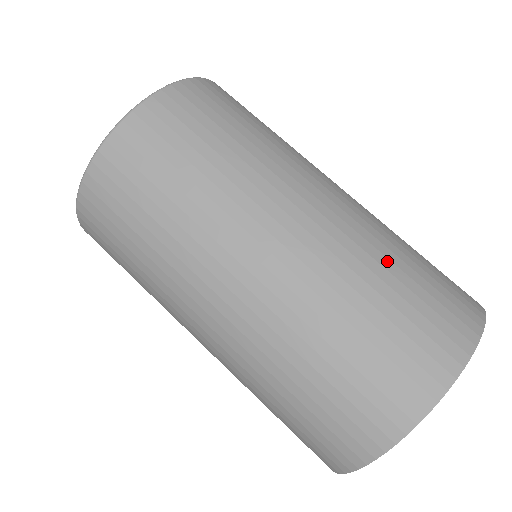
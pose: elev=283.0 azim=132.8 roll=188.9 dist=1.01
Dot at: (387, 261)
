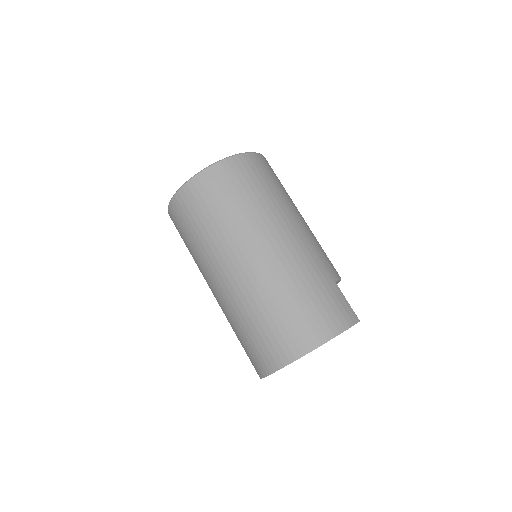
Dot at: (288, 292)
